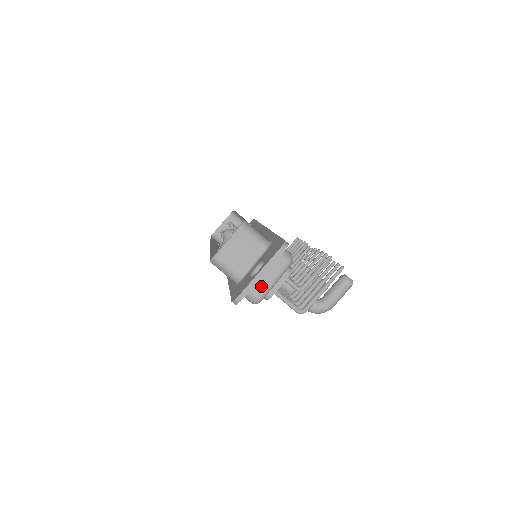
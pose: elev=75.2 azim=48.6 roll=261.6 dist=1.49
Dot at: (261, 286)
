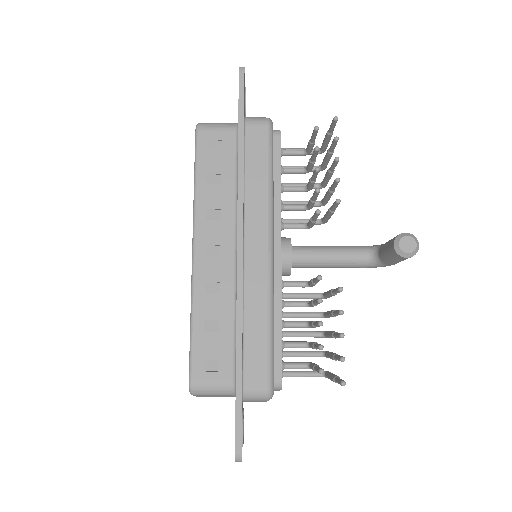
Dot at: occluded
